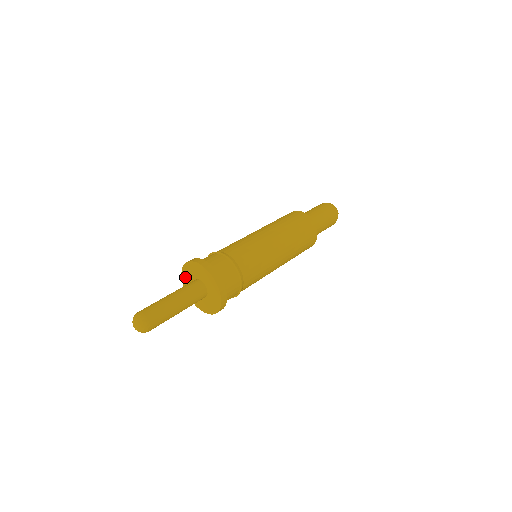
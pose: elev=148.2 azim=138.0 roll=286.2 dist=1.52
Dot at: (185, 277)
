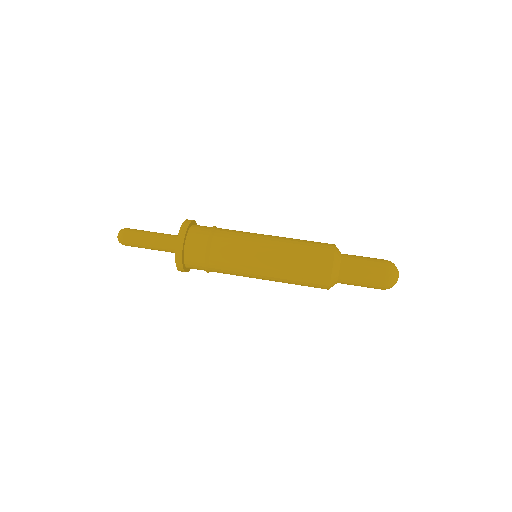
Dot at: occluded
